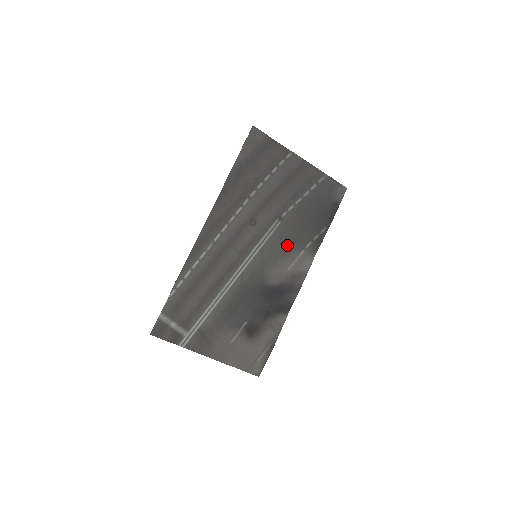
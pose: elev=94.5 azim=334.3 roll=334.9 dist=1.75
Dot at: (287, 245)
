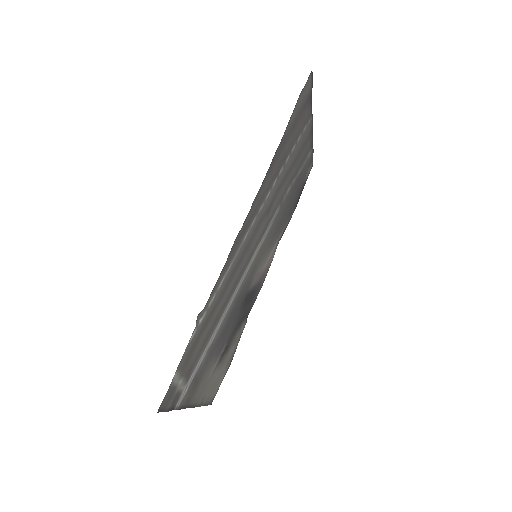
Dot at: (272, 237)
